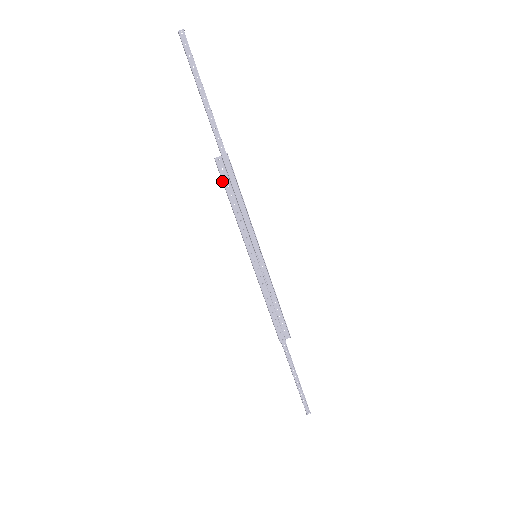
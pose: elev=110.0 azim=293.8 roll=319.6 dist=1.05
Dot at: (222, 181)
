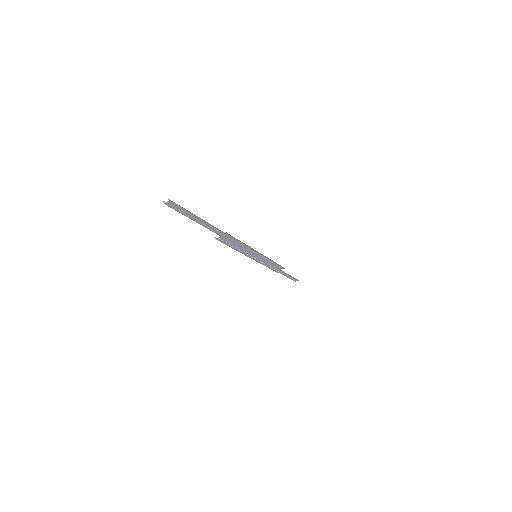
Dot at: (223, 242)
